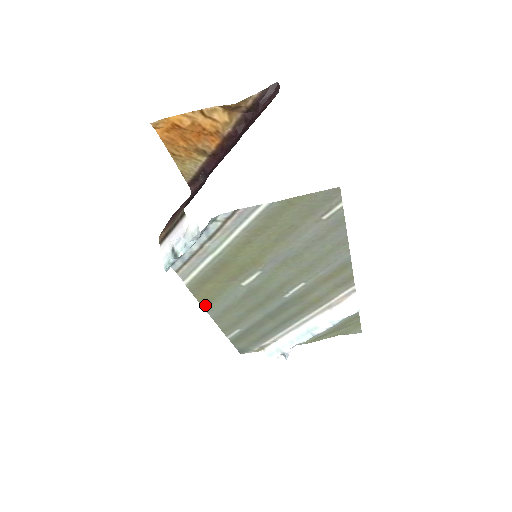
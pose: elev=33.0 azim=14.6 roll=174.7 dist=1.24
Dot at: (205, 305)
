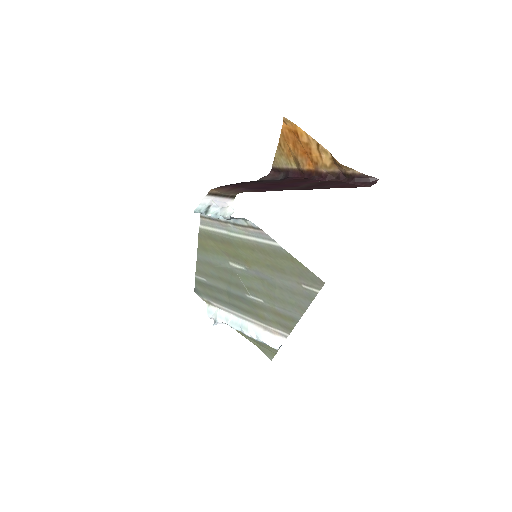
Dot at: (200, 248)
